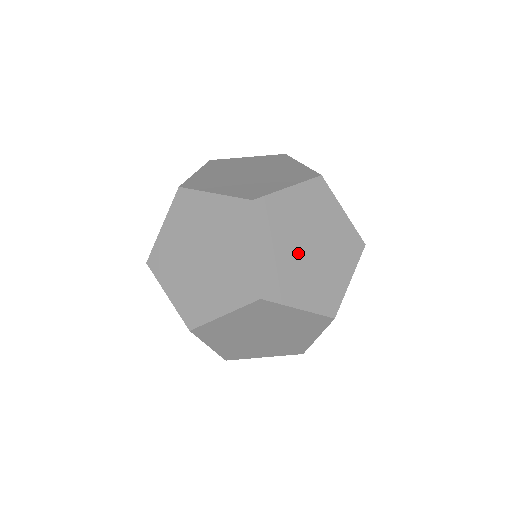
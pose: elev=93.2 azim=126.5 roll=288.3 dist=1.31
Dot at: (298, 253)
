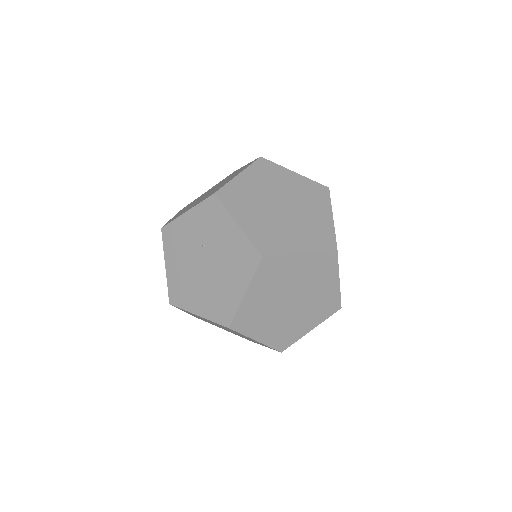
Dot at: occluded
